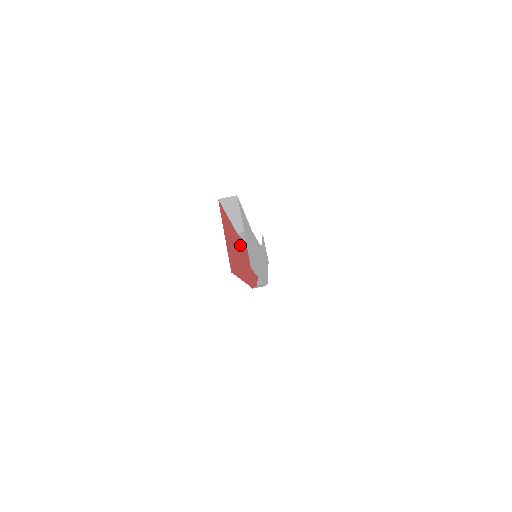
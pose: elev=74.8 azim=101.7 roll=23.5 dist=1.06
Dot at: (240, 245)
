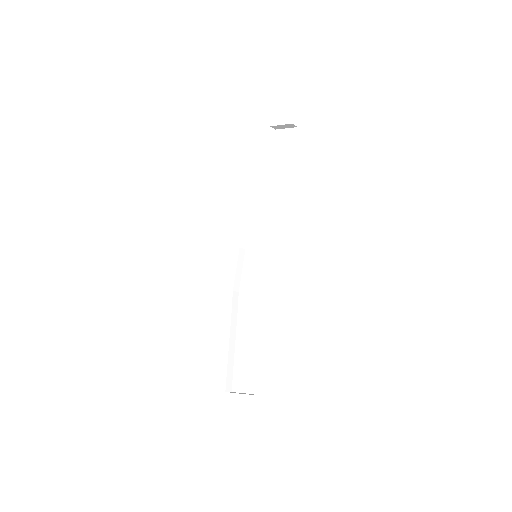
Dot at: occluded
